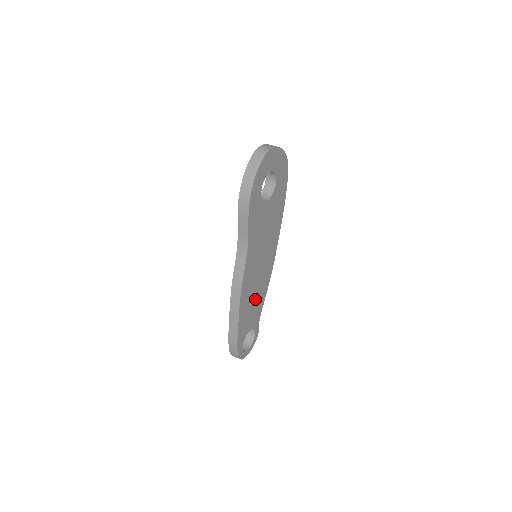
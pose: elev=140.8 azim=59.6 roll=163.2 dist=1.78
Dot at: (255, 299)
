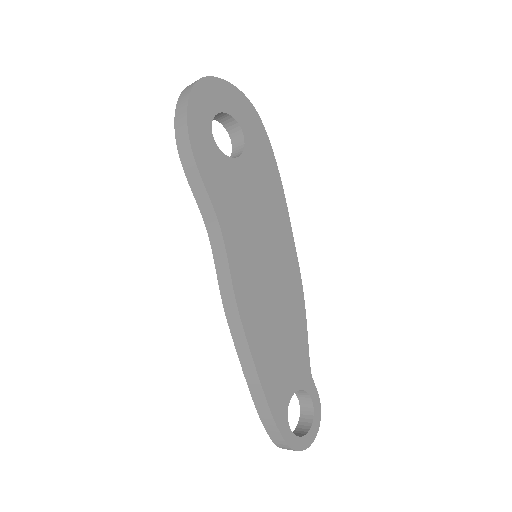
Dot at: (282, 331)
